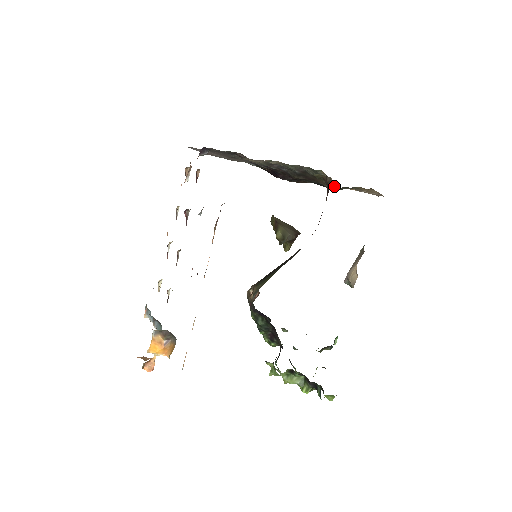
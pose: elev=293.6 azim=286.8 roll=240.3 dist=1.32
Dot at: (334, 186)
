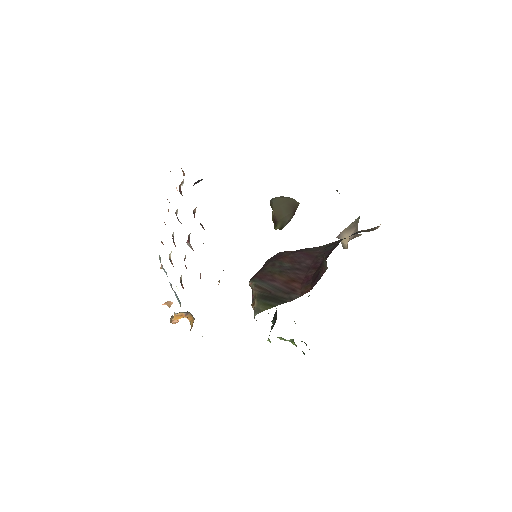
Dot at: (336, 190)
